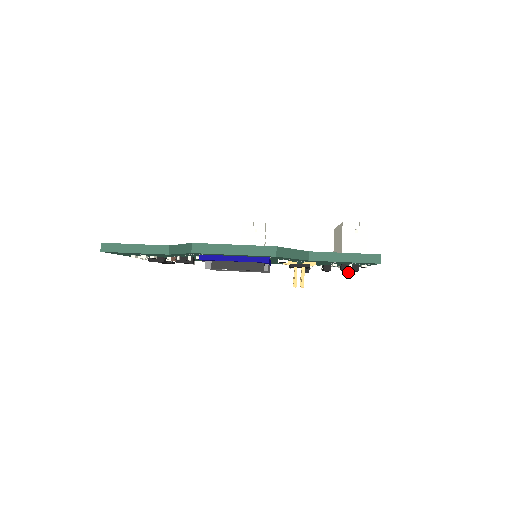
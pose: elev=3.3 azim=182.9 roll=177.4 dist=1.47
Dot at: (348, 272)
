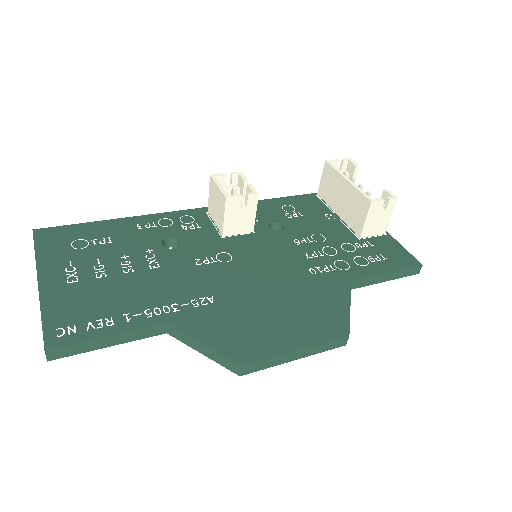
Dot at: occluded
